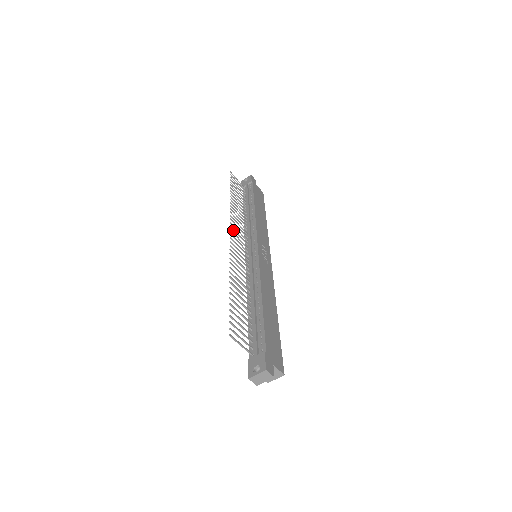
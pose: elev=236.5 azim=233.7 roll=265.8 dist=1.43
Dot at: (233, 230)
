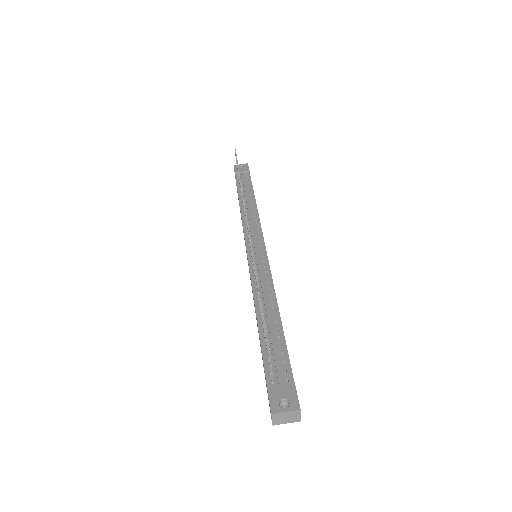
Dot at: occluded
